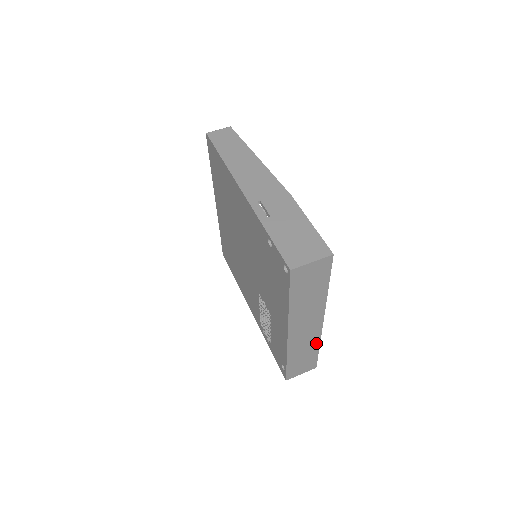
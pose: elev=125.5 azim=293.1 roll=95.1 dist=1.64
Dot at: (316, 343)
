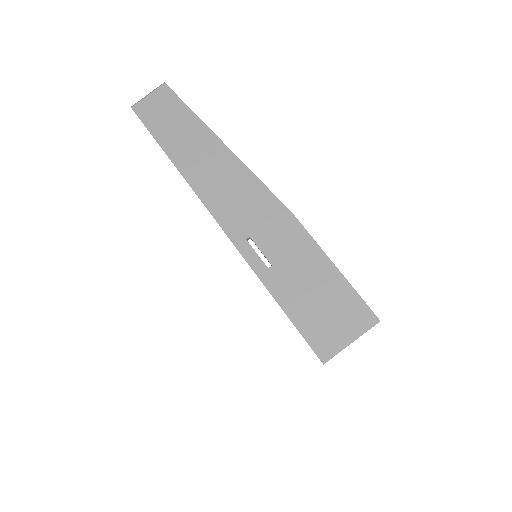
Dot at: occluded
